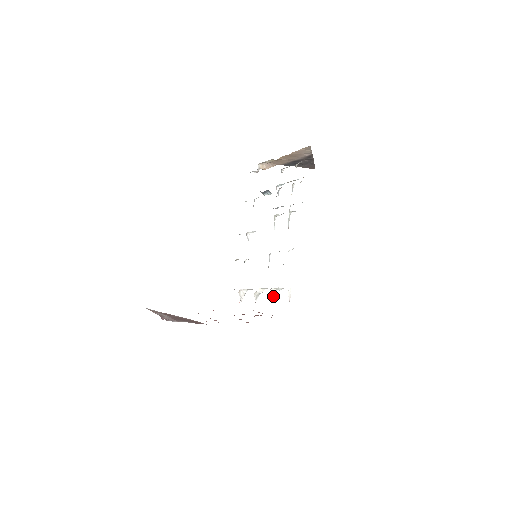
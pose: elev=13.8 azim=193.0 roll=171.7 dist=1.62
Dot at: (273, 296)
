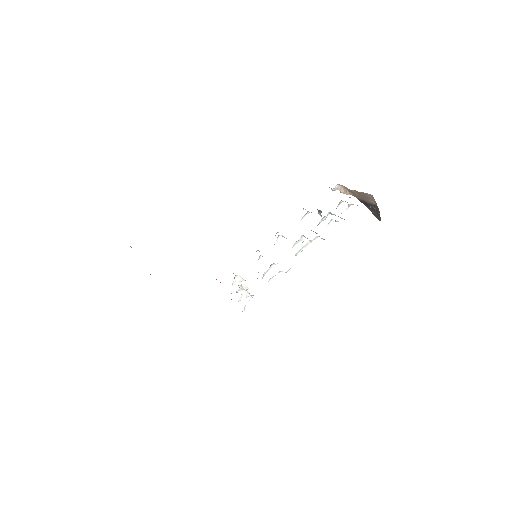
Dot at: occluded
